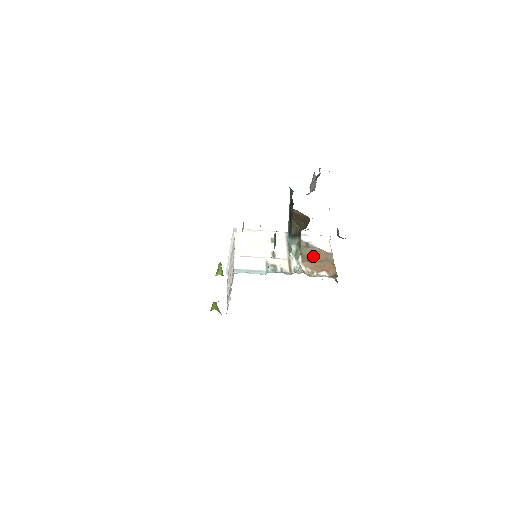
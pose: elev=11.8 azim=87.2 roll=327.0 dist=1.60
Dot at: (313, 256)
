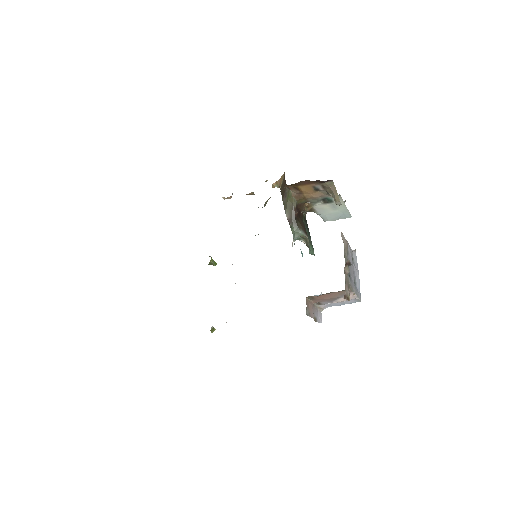
Dot at: occluded
